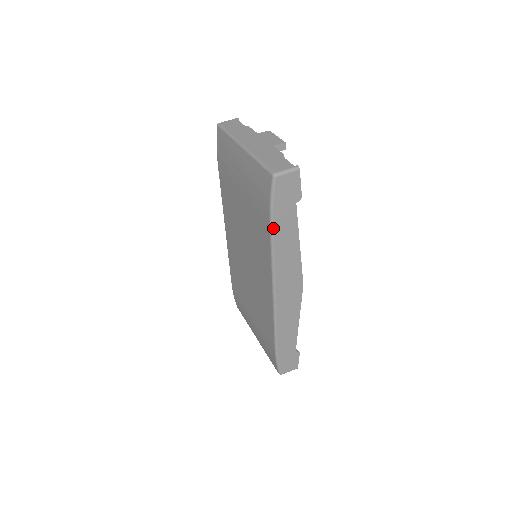
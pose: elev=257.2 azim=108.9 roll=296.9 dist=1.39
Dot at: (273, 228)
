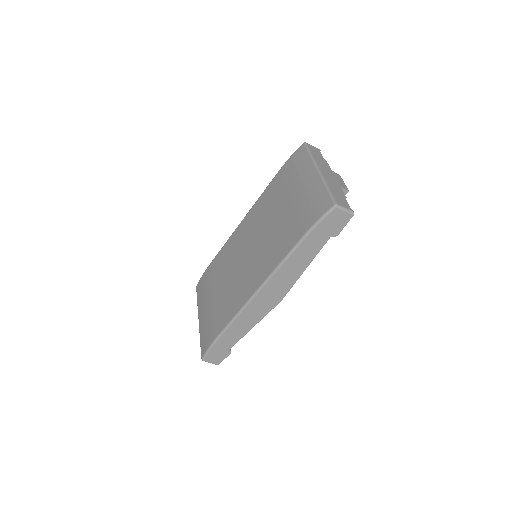
Dot at: (302, 242)
